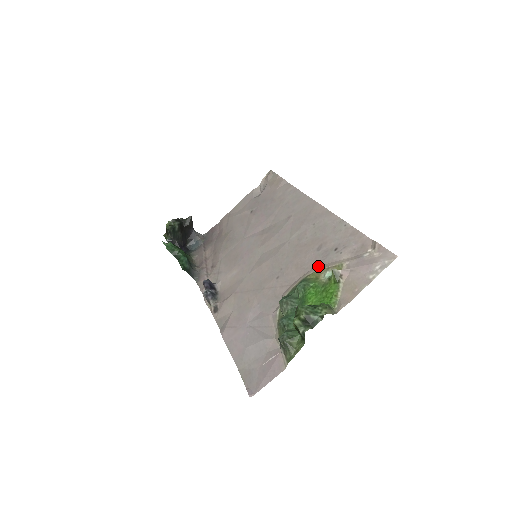
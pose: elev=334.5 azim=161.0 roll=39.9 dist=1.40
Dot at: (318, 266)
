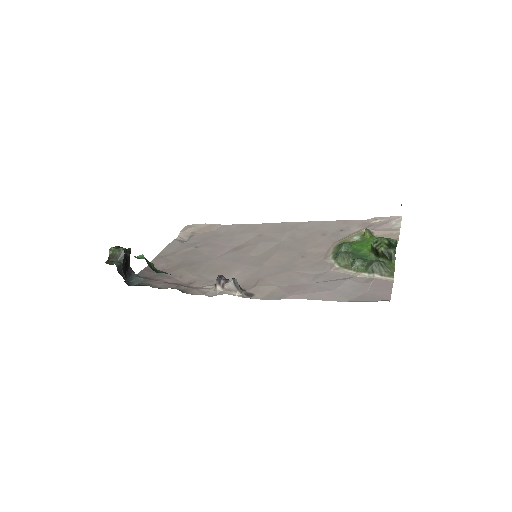
Dot at: (338, 240)
